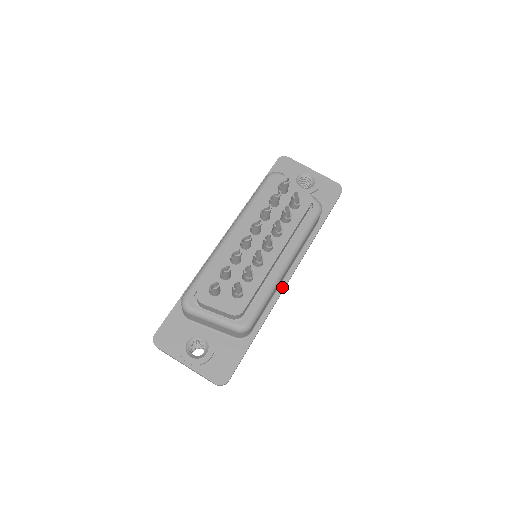
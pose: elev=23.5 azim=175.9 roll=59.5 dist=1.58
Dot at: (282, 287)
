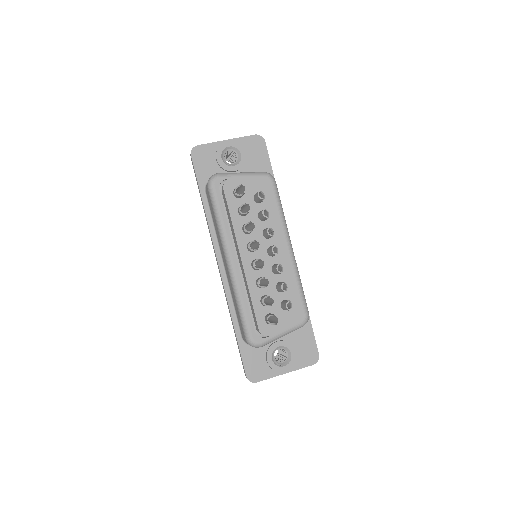
Dot at: occluded
